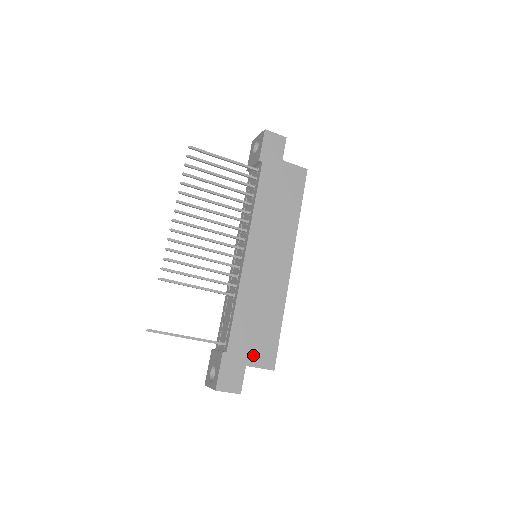
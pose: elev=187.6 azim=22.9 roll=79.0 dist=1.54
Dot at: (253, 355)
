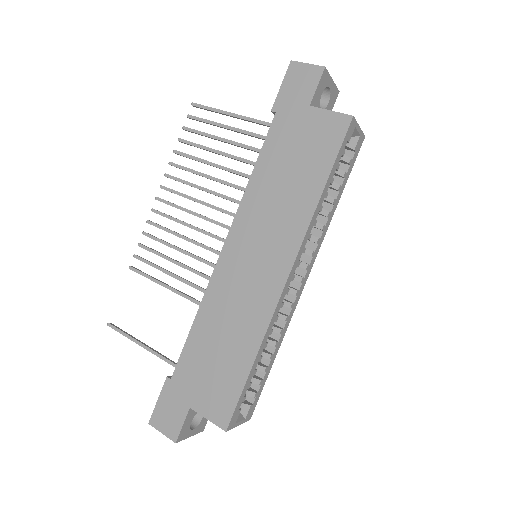
Dot at: (202, 396)
